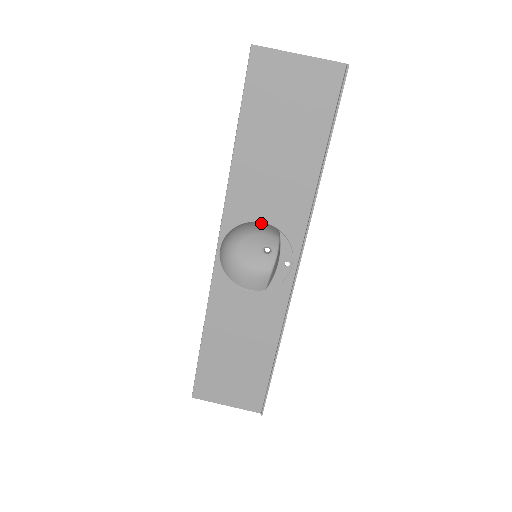
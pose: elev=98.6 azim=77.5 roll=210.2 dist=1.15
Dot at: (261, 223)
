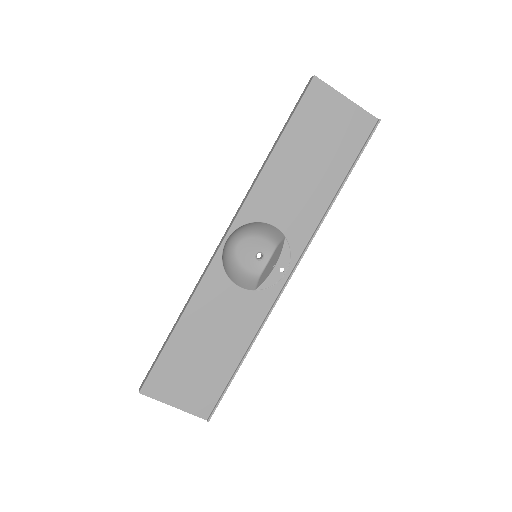
Dot at: (271, 227)
